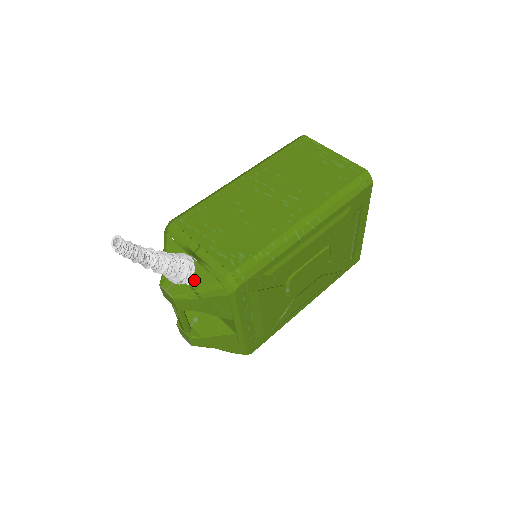
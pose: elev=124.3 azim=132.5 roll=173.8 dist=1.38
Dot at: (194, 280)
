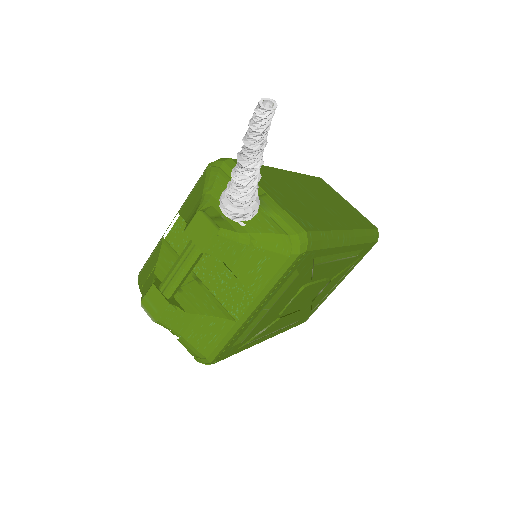
Dot at: (253, 223)
